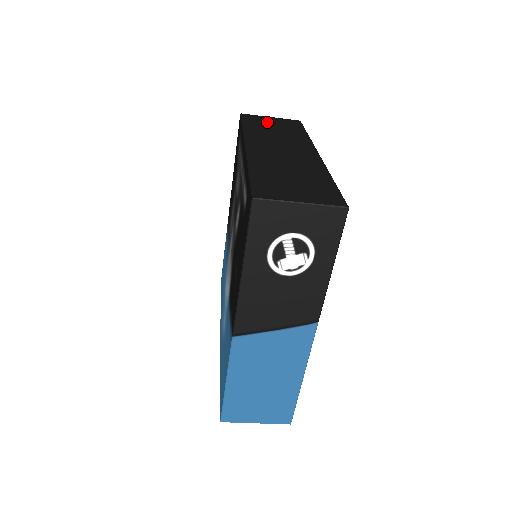
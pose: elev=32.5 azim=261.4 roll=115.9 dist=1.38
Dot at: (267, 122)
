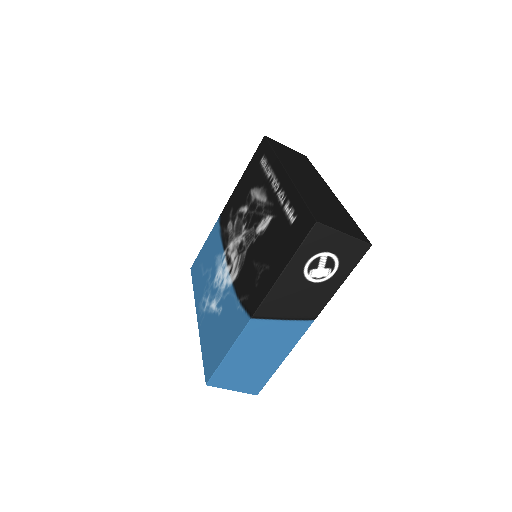
Dot at: (287, 151)
